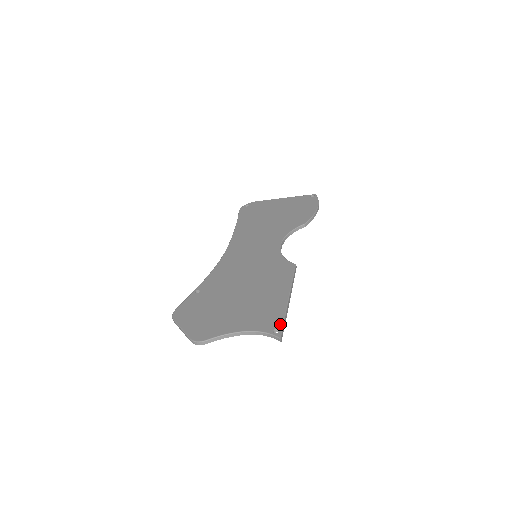
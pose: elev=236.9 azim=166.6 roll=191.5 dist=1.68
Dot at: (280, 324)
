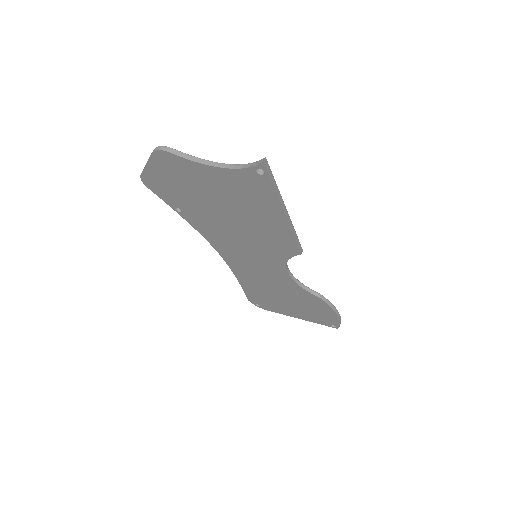
Dot at: occluded
